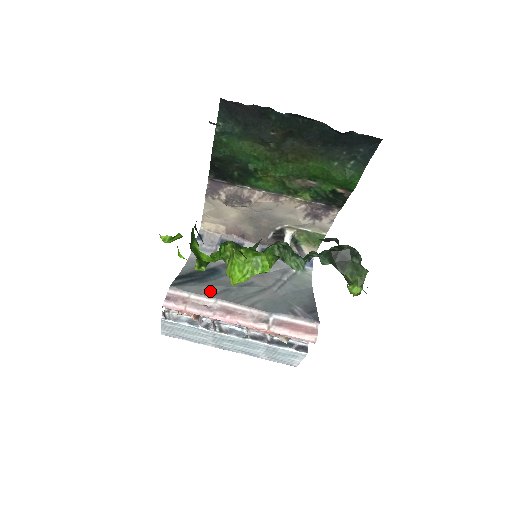
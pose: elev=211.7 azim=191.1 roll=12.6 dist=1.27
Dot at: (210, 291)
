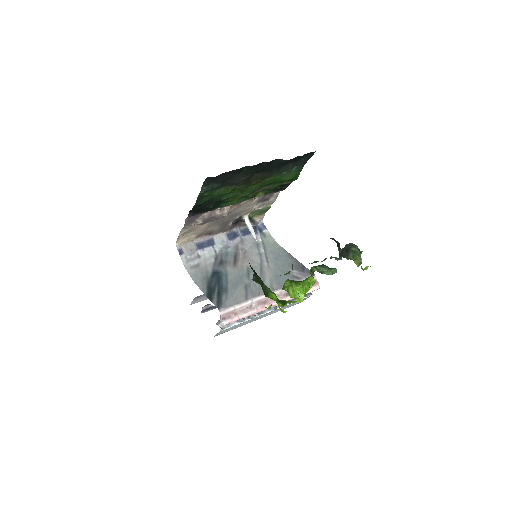
Dot at: (241, 295)
